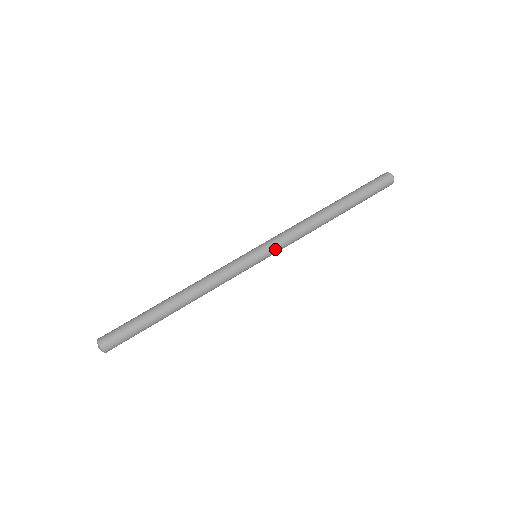
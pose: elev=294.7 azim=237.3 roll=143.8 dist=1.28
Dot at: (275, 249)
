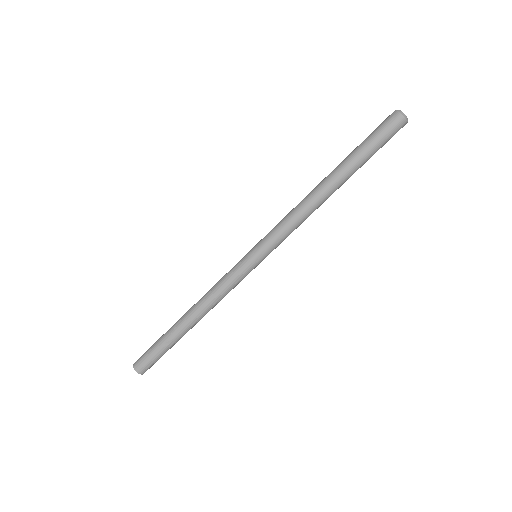
Dot at: (276, 246)
